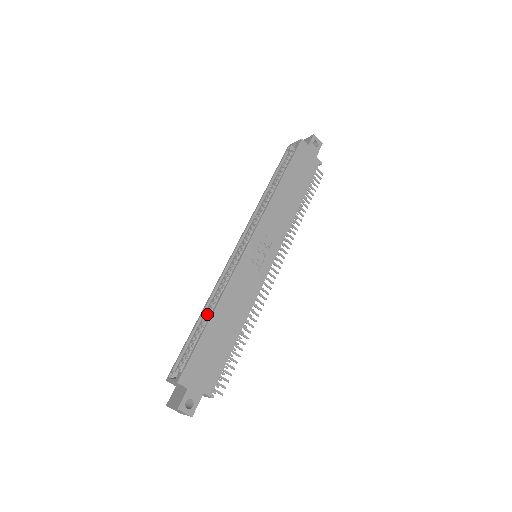
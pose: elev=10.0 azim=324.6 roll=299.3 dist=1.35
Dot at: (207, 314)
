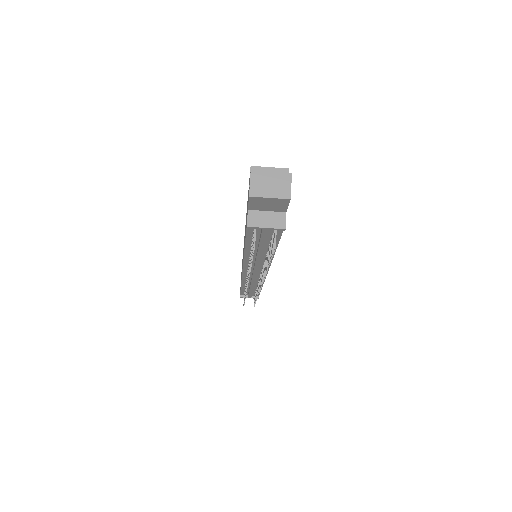
Dot at: occluded
